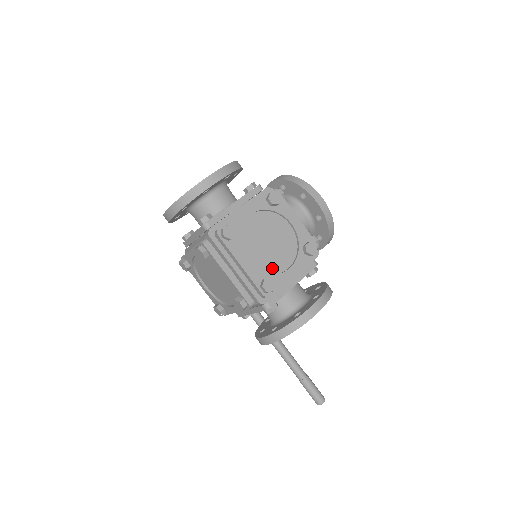
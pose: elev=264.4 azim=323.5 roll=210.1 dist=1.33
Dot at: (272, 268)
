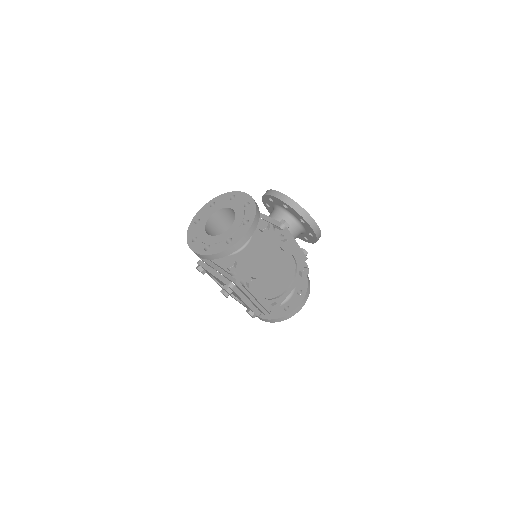
Dot at: (277, 292)
